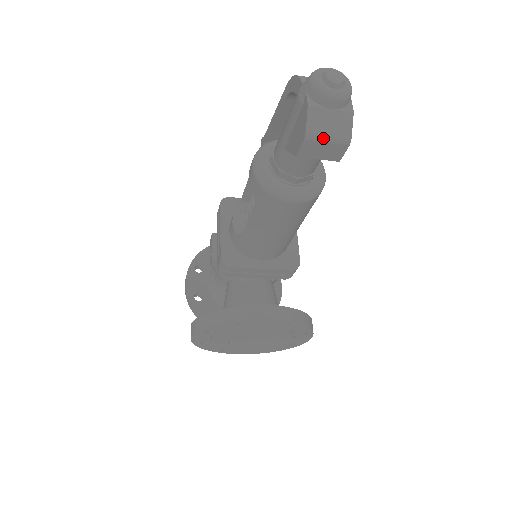
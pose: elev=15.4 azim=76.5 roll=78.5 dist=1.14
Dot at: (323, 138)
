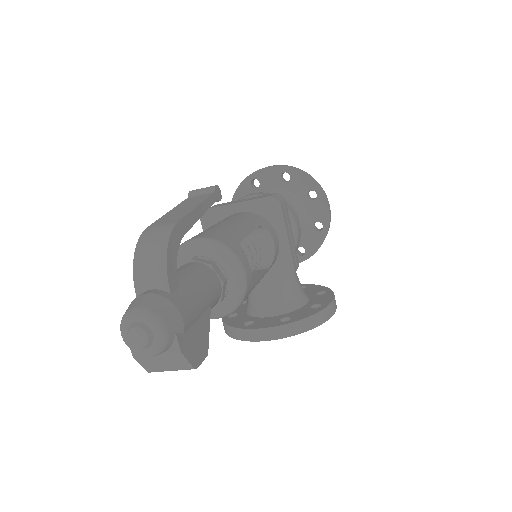
Dot at: occluded
